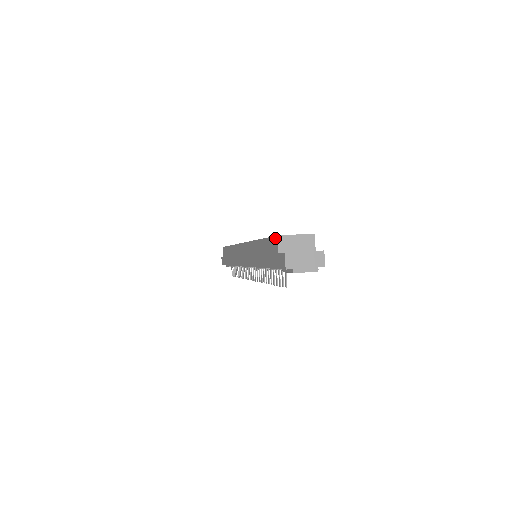
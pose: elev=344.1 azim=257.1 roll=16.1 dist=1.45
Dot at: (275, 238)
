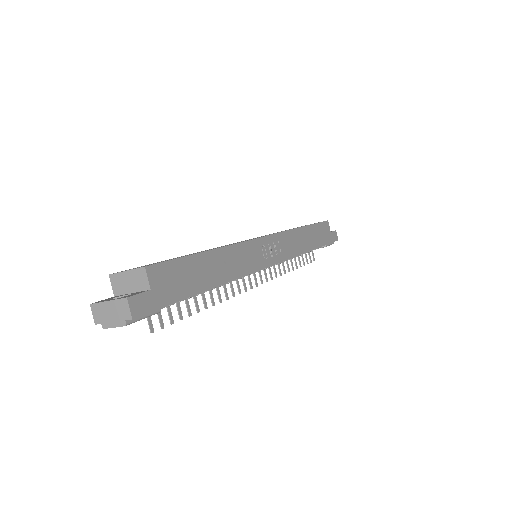
Dot at: occluded
